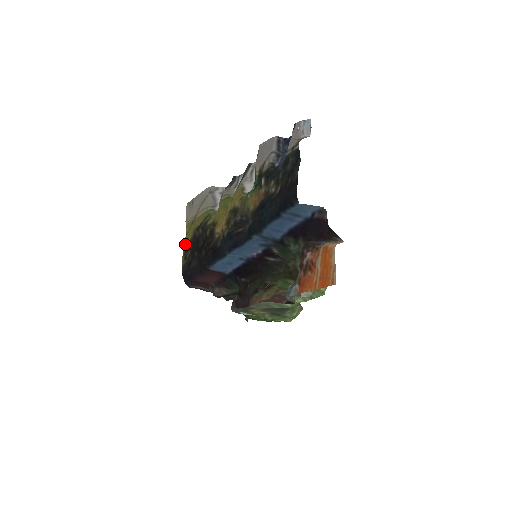
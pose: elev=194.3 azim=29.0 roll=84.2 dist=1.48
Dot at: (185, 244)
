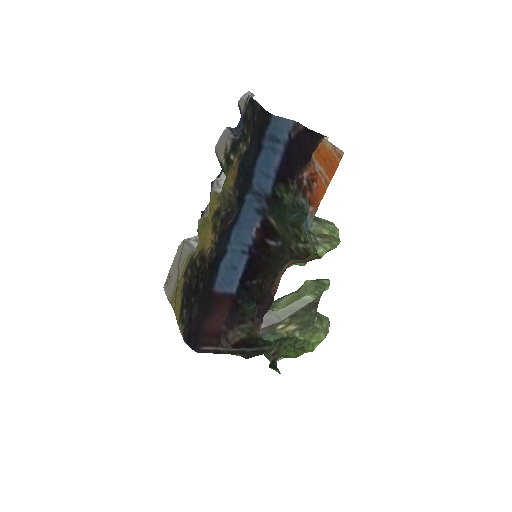
Dot at: (177, 316)
